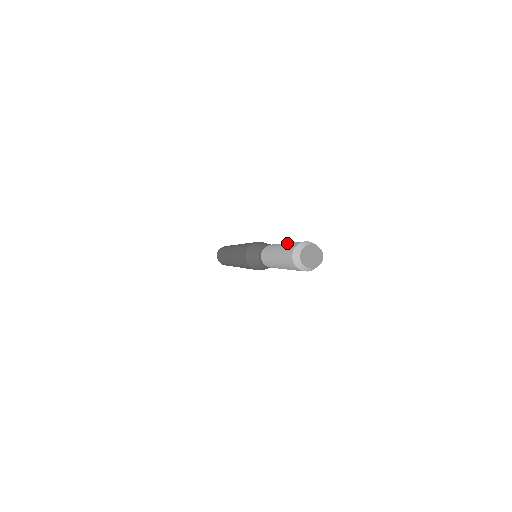
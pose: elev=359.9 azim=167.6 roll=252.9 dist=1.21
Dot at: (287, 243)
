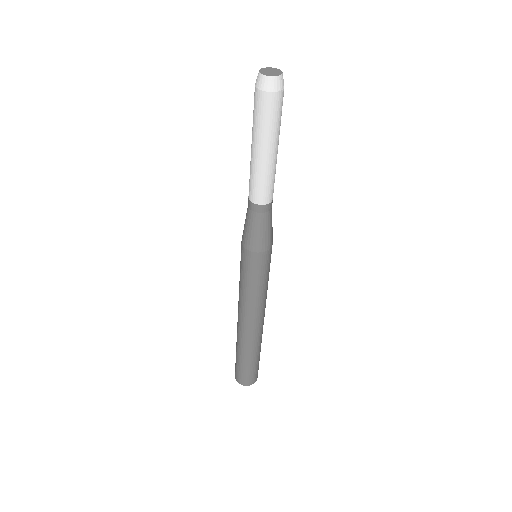
Dot at: occluded
